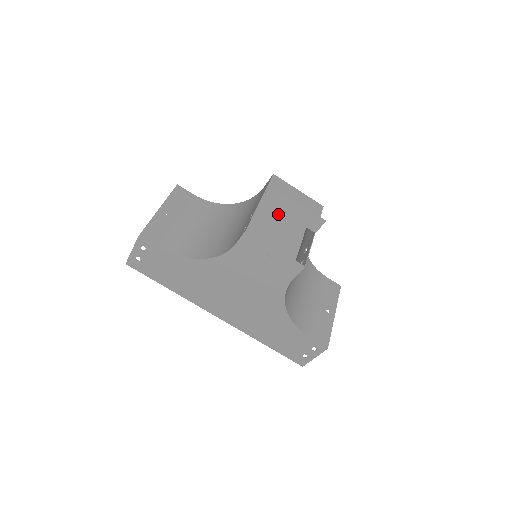
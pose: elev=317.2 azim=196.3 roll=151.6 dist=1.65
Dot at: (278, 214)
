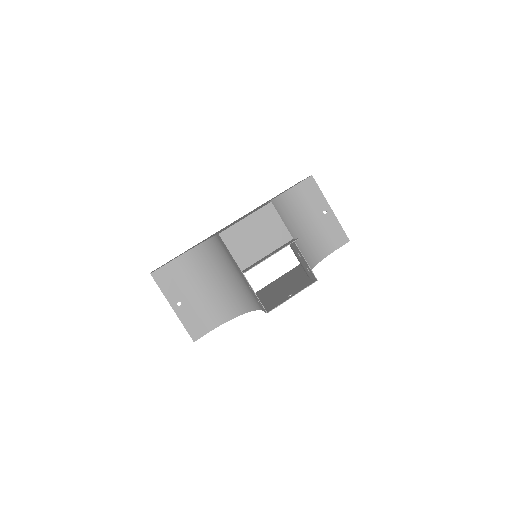
Dot at: occluded
